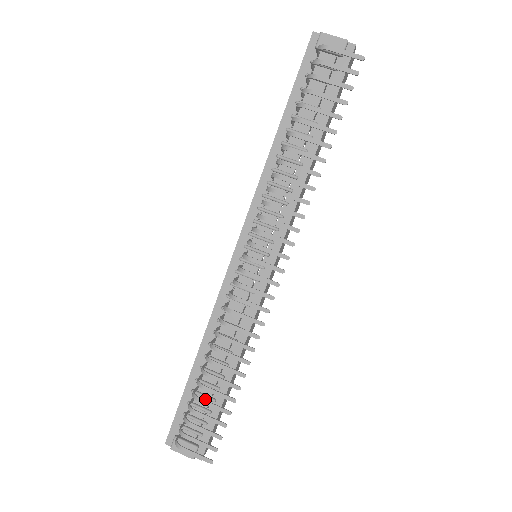
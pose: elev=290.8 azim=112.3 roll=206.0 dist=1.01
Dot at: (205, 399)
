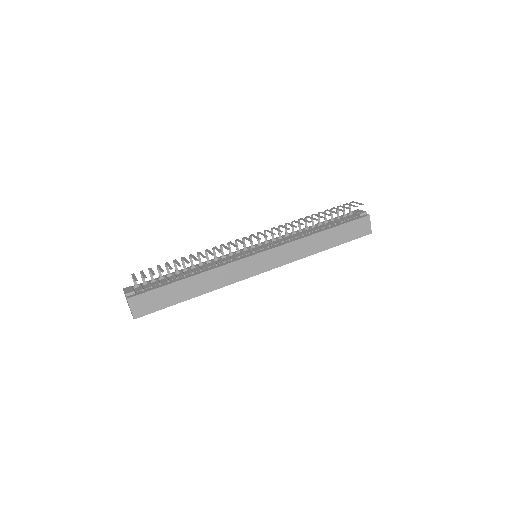
Dot at: (165, 281)
